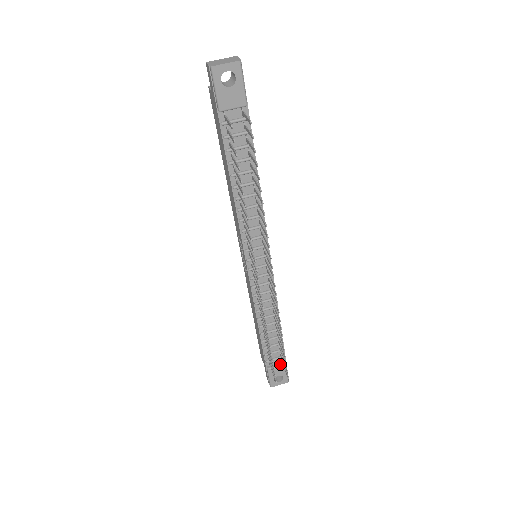
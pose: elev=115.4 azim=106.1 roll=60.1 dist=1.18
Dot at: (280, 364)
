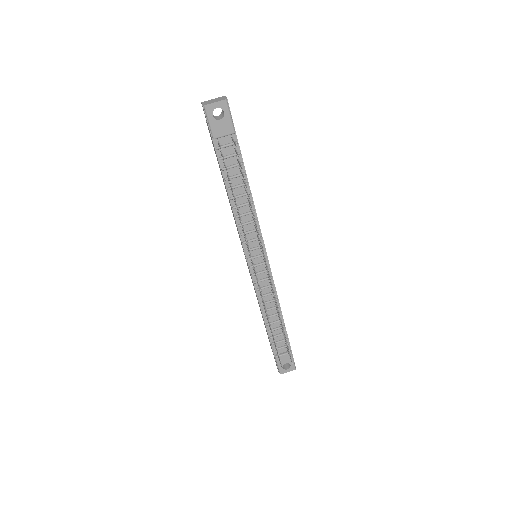
Dot at: (286, 352)
